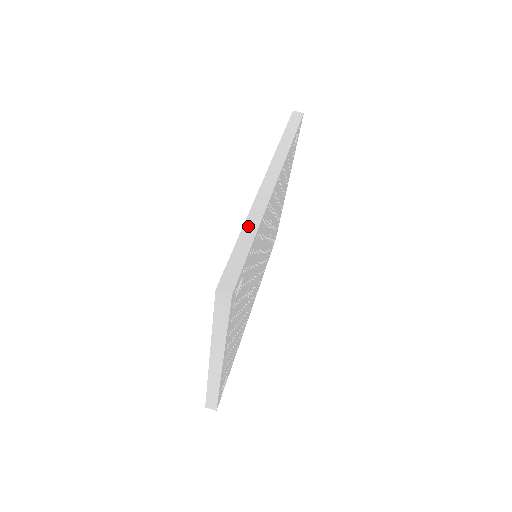
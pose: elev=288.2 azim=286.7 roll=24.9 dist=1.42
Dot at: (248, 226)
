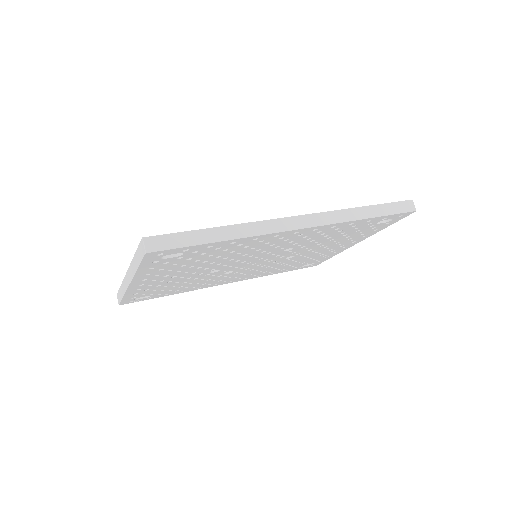
Dot at: (232, 229)
